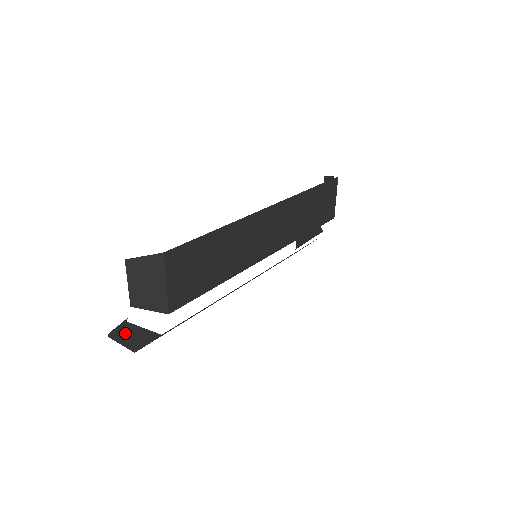
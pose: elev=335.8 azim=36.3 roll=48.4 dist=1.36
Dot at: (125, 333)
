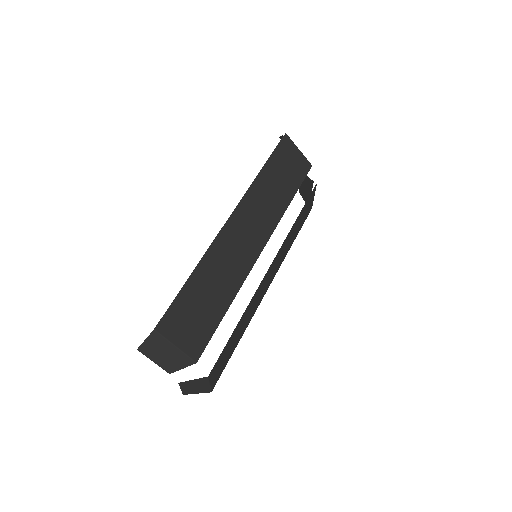
Dot at: (188, 388)
